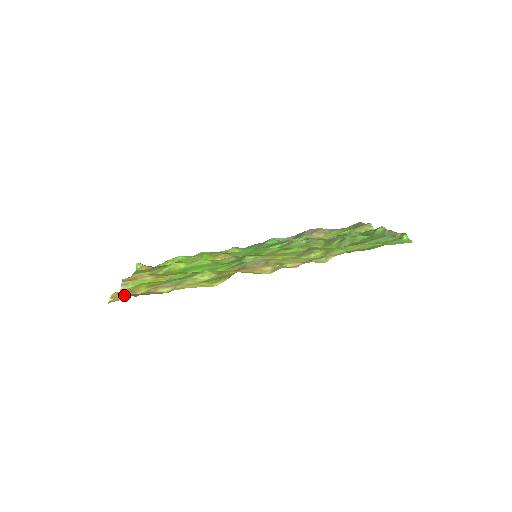
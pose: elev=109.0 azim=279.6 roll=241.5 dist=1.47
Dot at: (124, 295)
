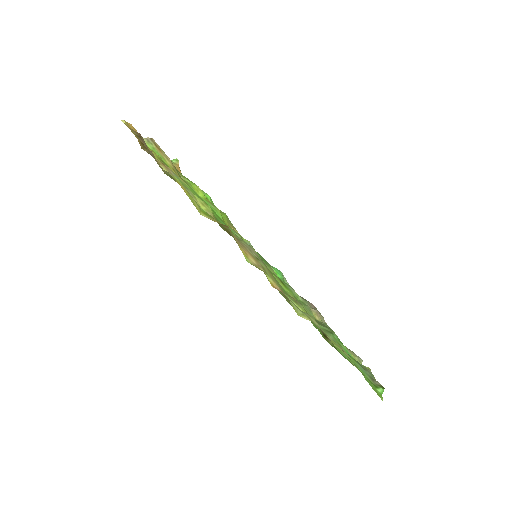
Dot at: occluded
